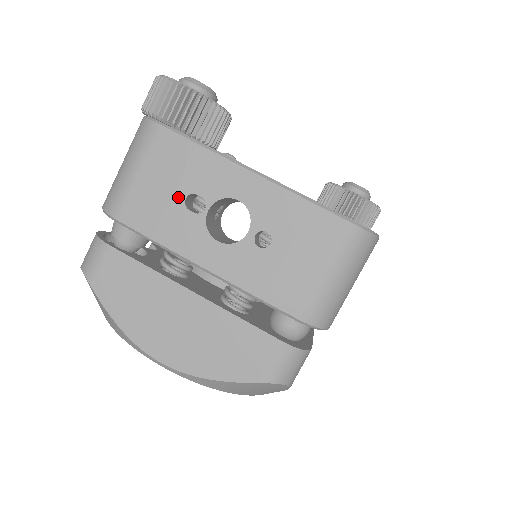
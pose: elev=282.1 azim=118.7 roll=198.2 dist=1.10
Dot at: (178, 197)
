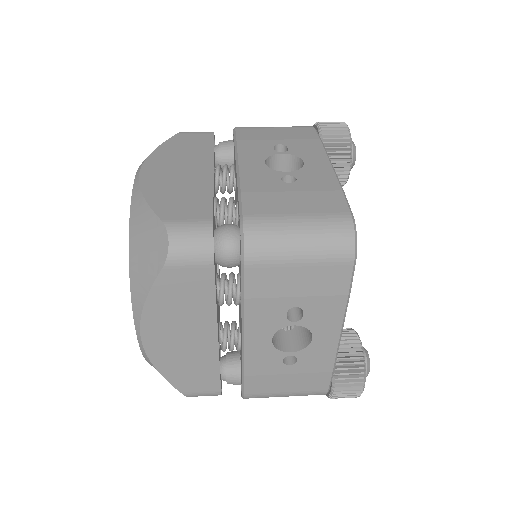
Dot at: (277, 142)
